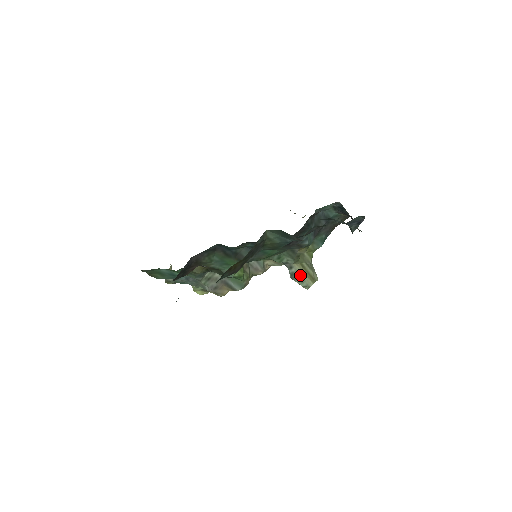
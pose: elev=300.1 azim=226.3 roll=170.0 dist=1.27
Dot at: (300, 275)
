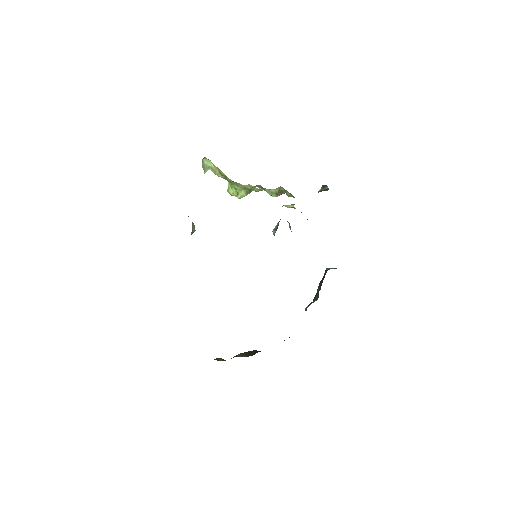
Dot at: occluded
